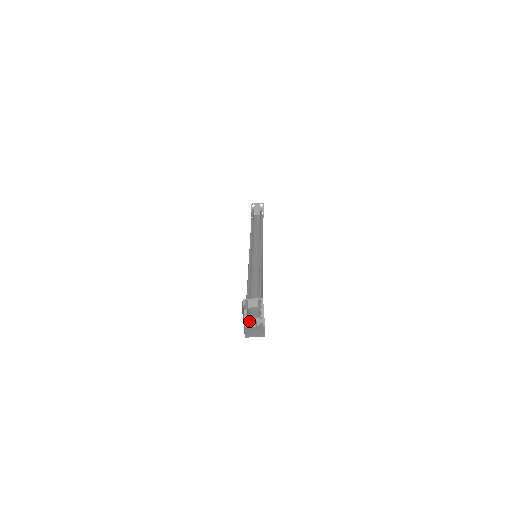
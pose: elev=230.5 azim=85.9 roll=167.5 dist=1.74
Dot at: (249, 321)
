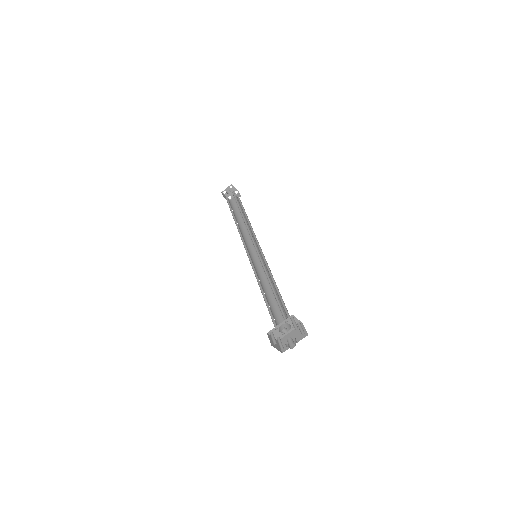
Dot at: (275, 331)
